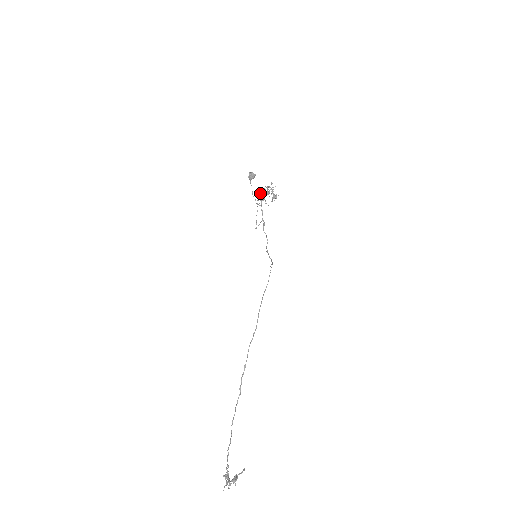
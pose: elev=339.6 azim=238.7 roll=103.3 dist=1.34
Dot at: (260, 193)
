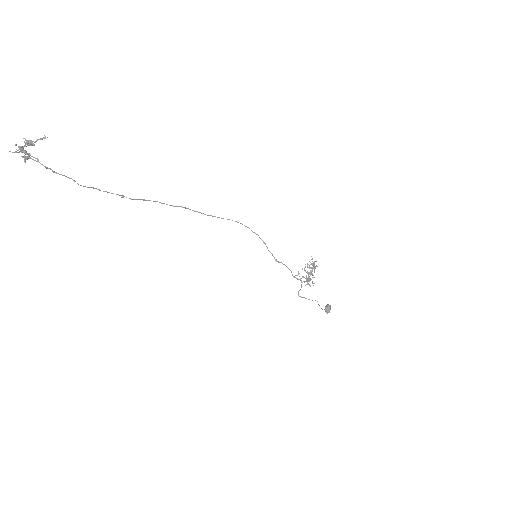
Dot at: occluded
